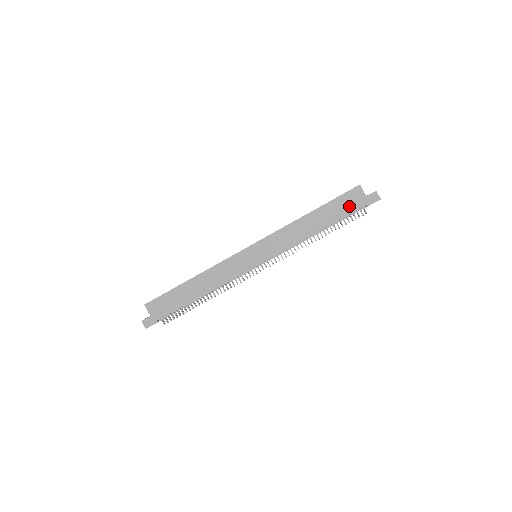
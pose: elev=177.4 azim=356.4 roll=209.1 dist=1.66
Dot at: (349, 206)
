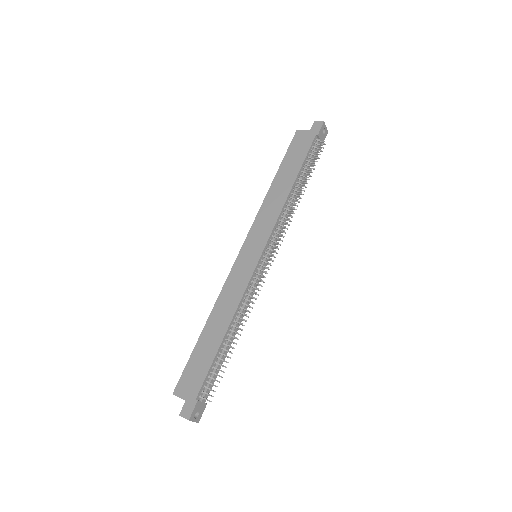
Dot at: (302, 148)
